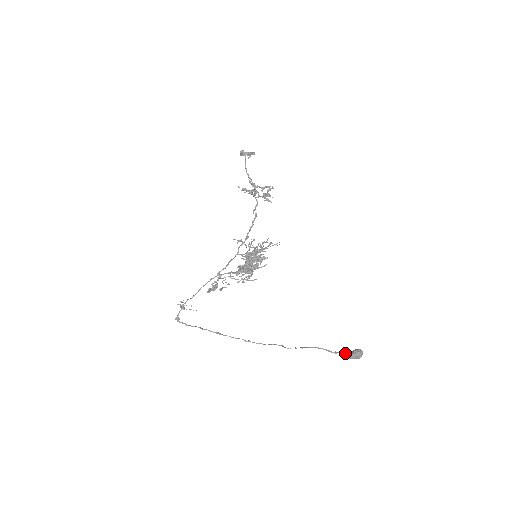
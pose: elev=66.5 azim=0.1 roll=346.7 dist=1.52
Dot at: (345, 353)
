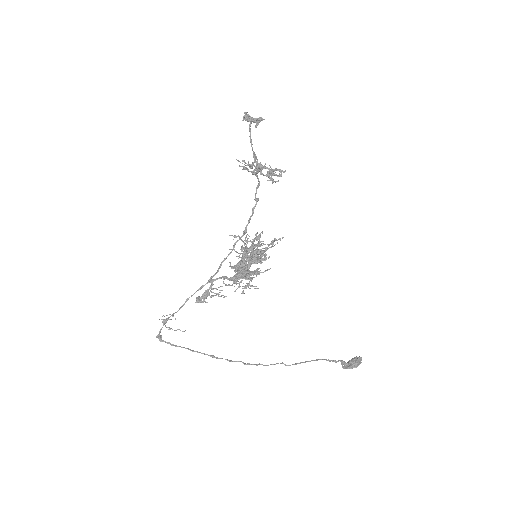
Dot at: (345, 362)
